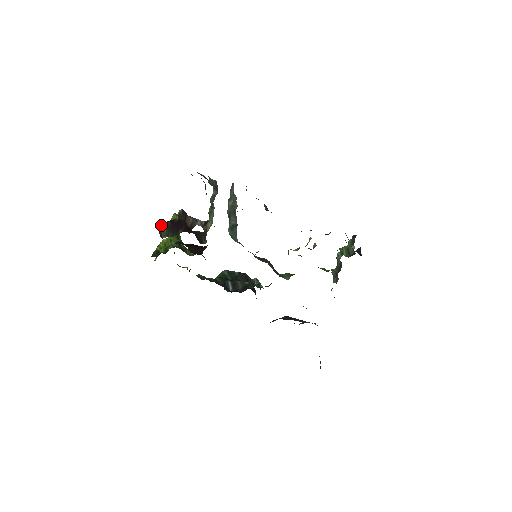
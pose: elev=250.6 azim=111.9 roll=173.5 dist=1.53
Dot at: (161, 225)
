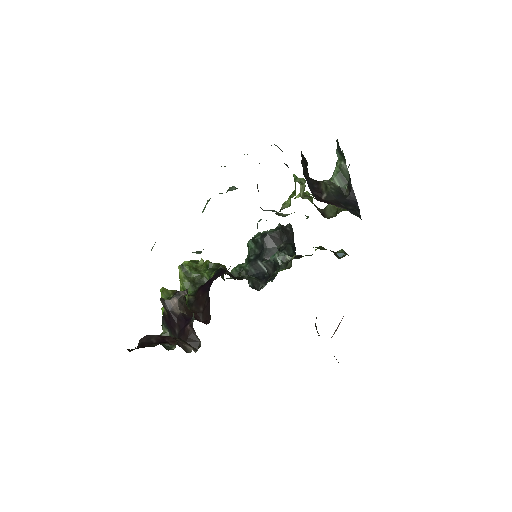
Dot at: occluded
